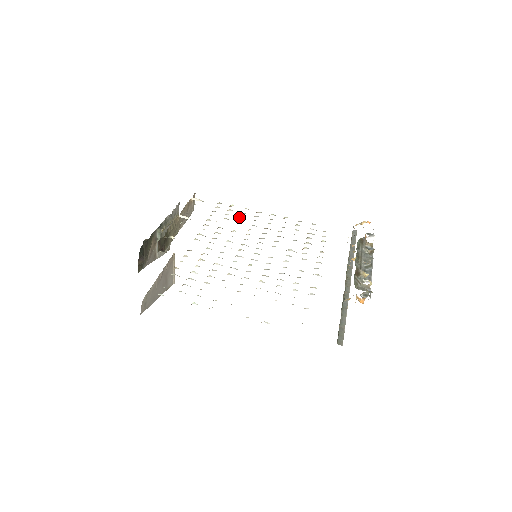
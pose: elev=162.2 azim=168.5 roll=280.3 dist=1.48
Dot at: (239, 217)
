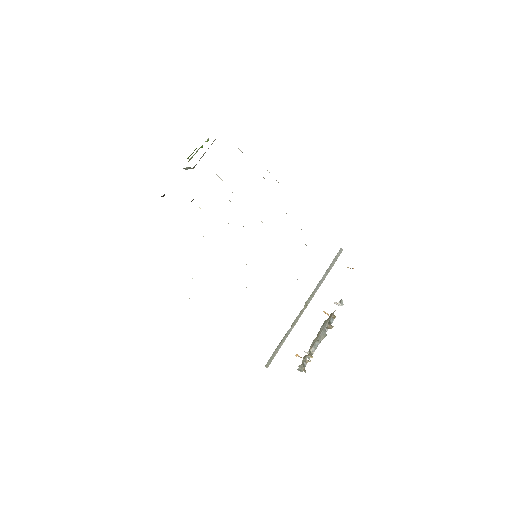
Dot at: occluded
